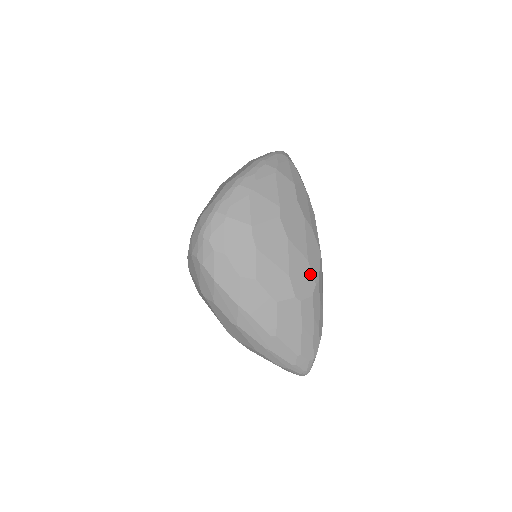
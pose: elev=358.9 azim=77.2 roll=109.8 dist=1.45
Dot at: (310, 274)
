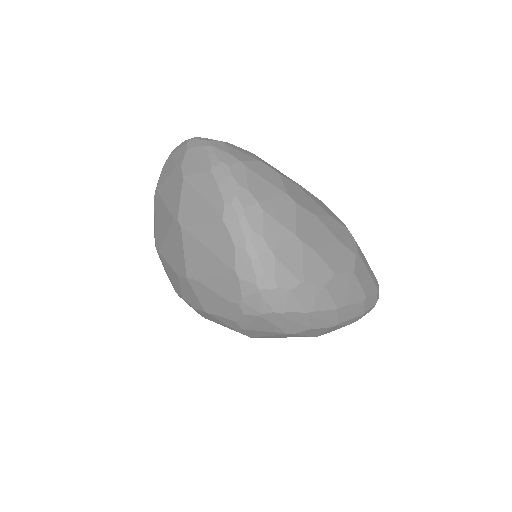
Dot at: (341, 225)
